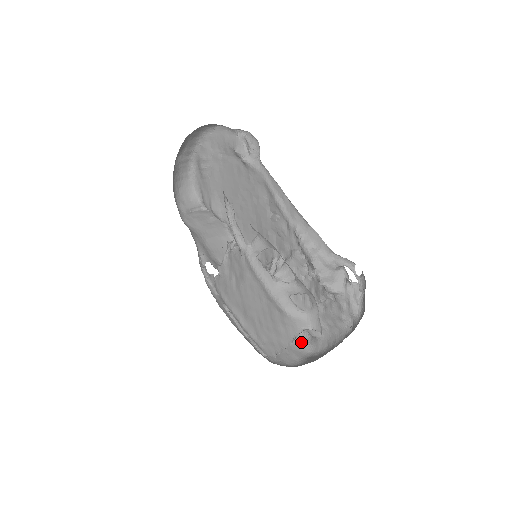
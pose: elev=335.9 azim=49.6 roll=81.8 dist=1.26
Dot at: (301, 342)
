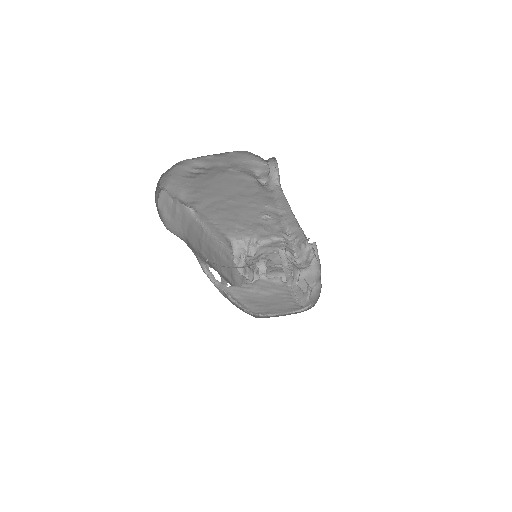
Dot at: (245, 278)
